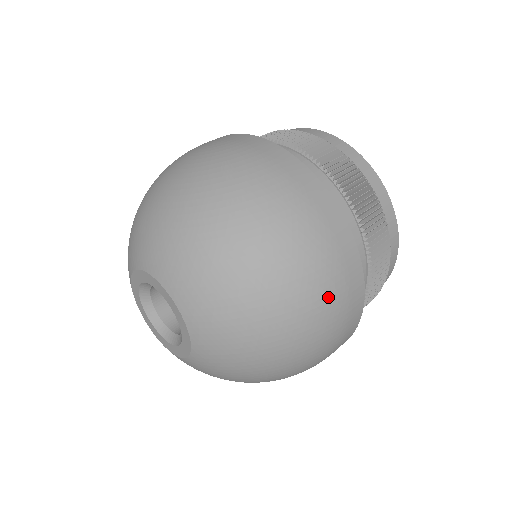
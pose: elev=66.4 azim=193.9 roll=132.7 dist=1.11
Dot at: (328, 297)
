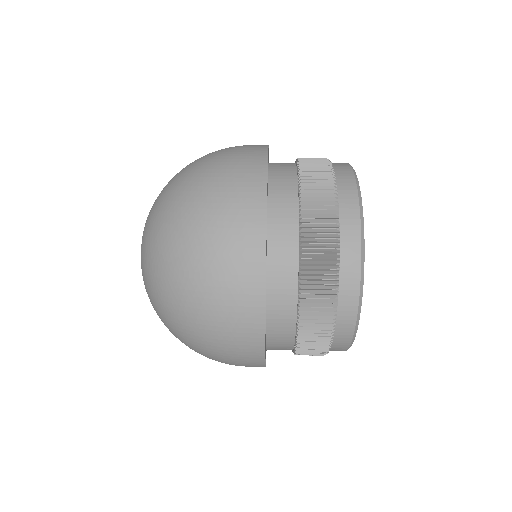
Dot at: (216, 283)
